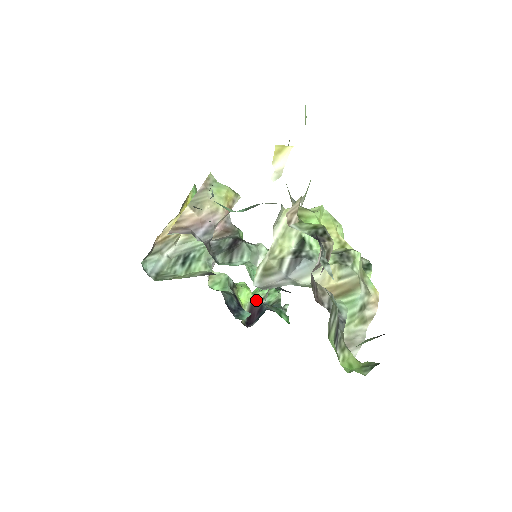
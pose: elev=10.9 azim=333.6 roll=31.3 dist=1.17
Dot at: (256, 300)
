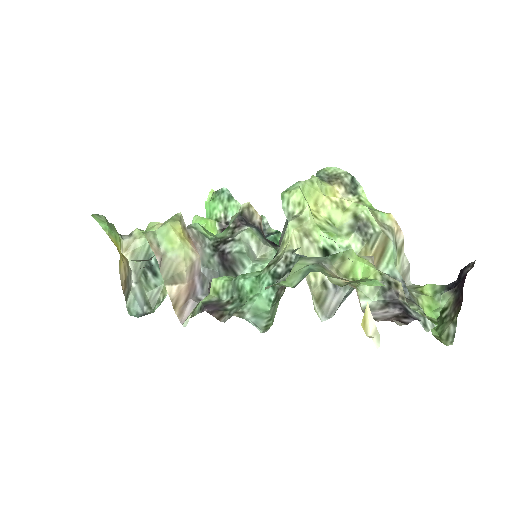
Dot at: (221, 223)
